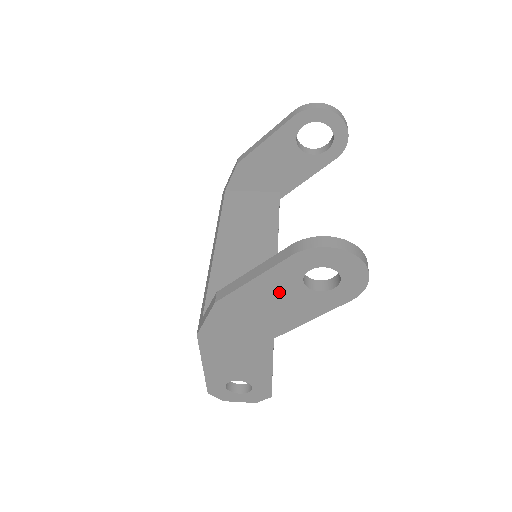
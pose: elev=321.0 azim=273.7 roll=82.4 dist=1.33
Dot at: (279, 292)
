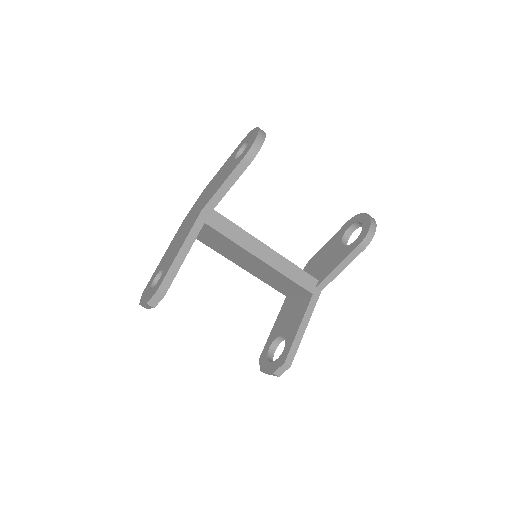
Dot at: (225, 169)
